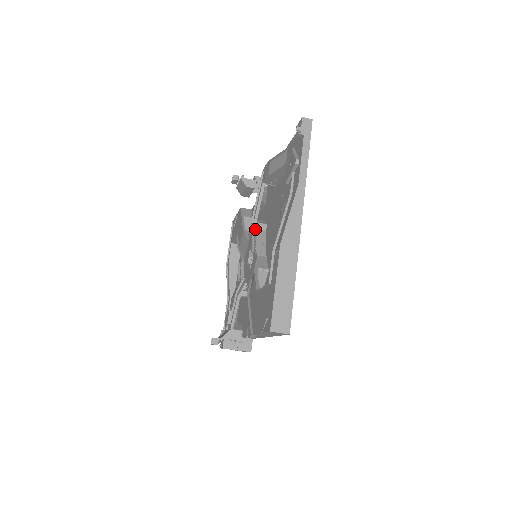
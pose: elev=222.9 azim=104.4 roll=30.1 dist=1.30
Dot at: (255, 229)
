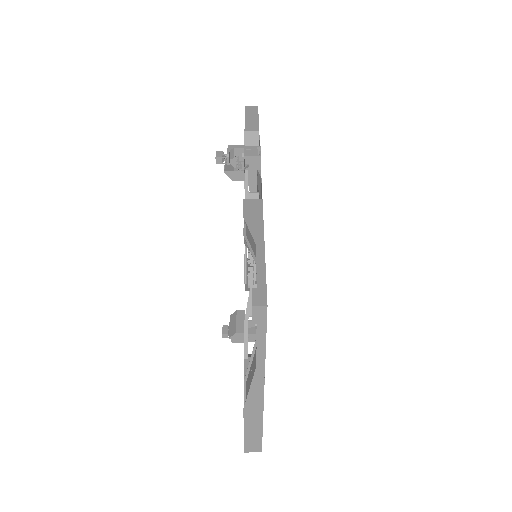
Dot at: (247, 247)
